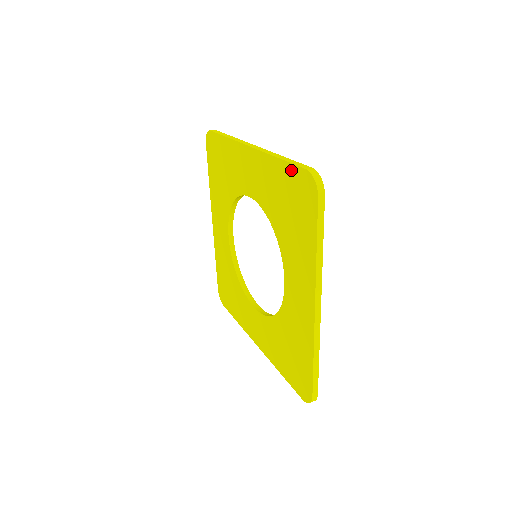
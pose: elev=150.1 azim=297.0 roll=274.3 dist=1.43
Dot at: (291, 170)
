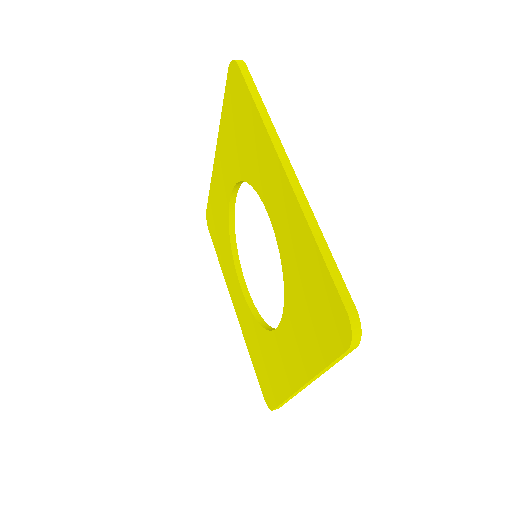
Dot at: (328, 281)
